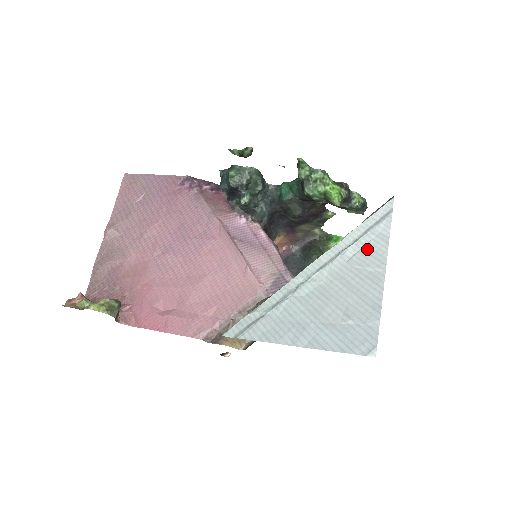
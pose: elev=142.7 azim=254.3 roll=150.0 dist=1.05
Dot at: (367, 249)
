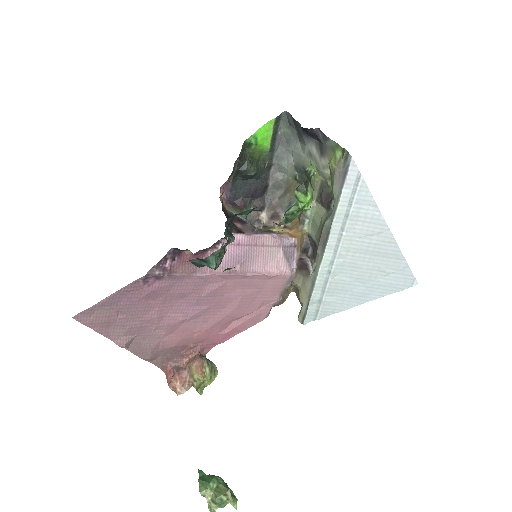
Dot at: (363, 219)
